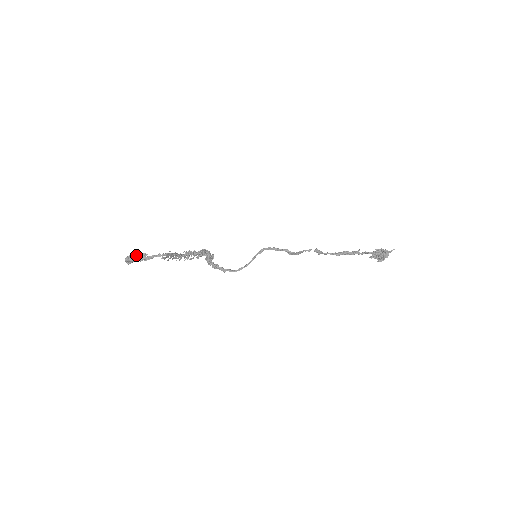
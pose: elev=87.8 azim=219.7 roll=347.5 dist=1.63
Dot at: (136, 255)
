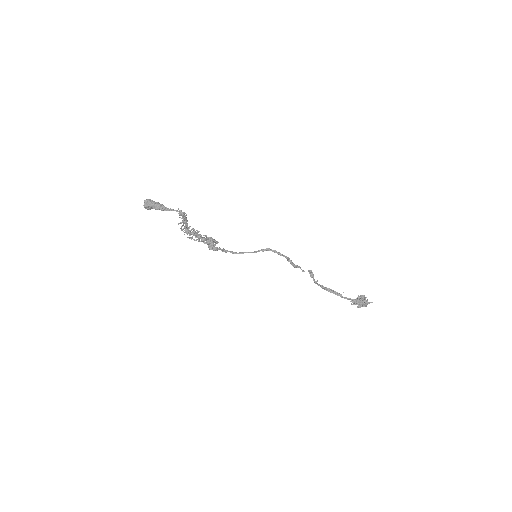
Dot at: (156, 202)
